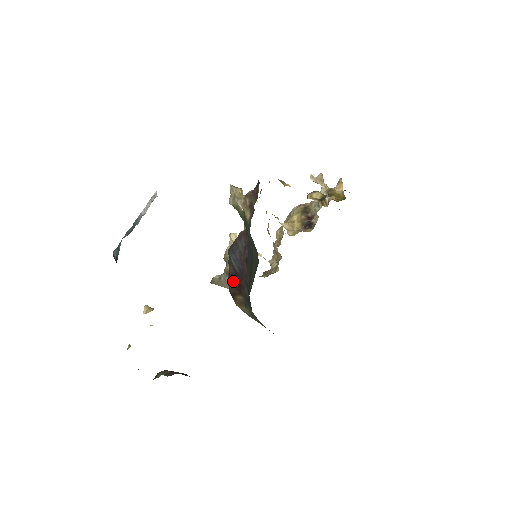
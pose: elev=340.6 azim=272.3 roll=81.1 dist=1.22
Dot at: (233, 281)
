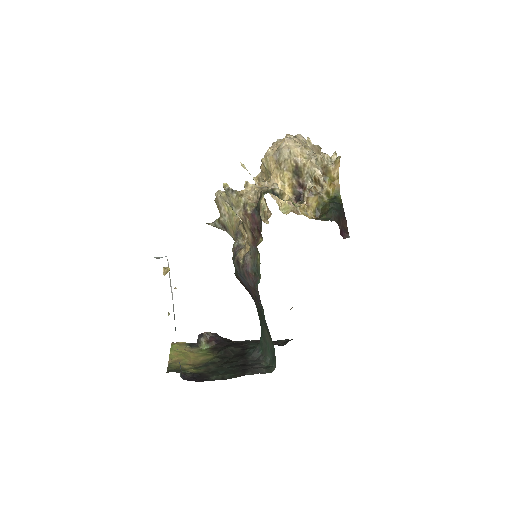
Dot at: occluded
